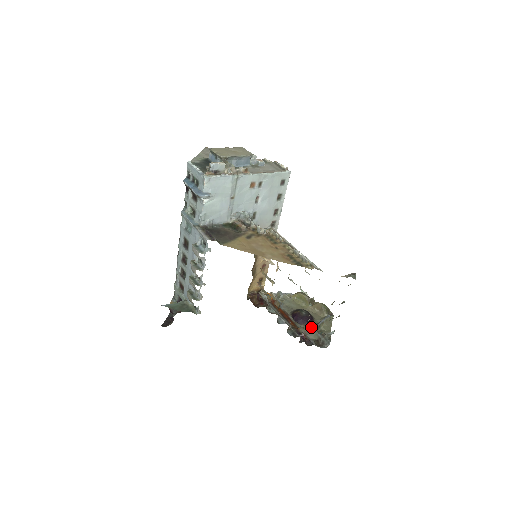
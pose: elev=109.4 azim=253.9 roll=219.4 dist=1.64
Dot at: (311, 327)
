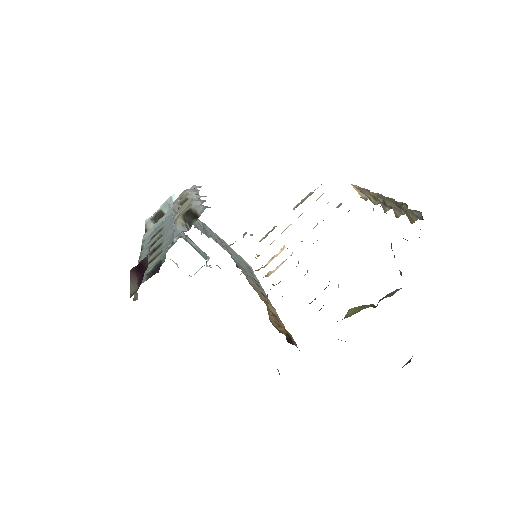
Dot at: occluded
